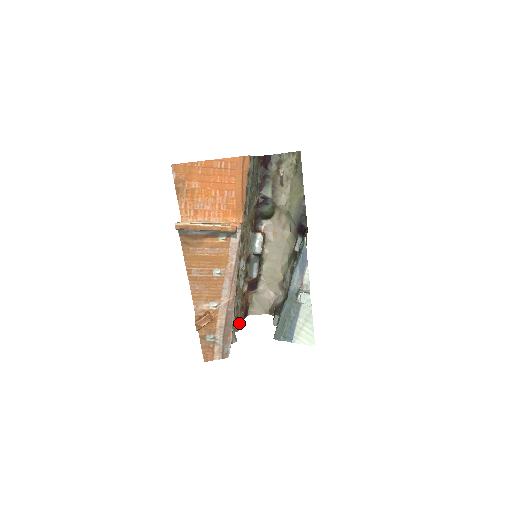
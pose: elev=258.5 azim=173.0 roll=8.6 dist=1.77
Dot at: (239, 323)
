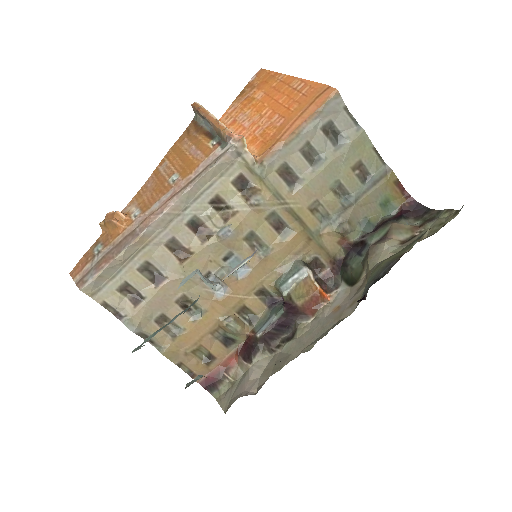
Dot at: (183, 366)
